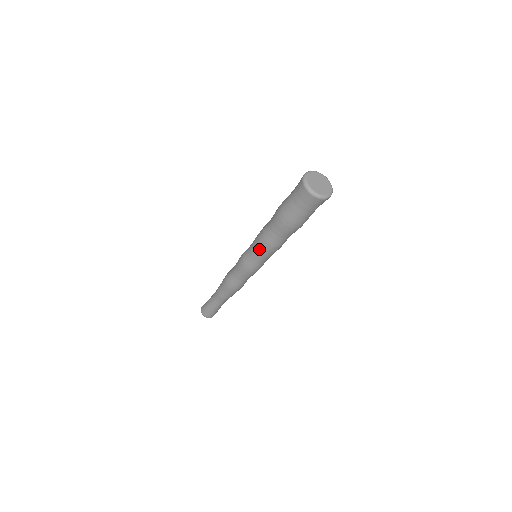
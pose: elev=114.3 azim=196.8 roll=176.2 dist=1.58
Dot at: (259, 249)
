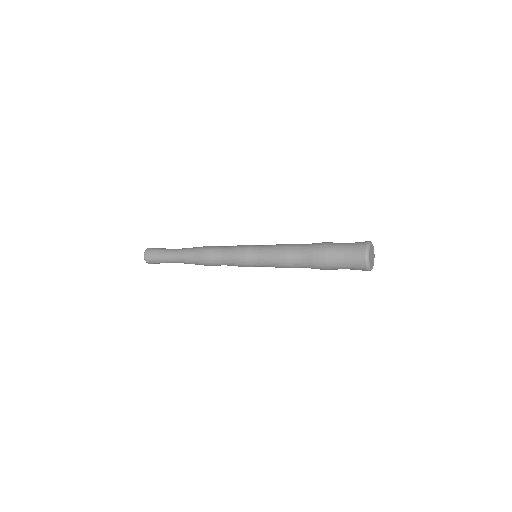
Dot at: (275, 266)
